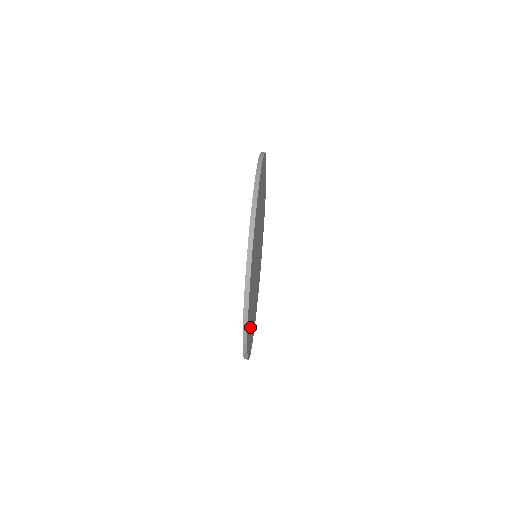
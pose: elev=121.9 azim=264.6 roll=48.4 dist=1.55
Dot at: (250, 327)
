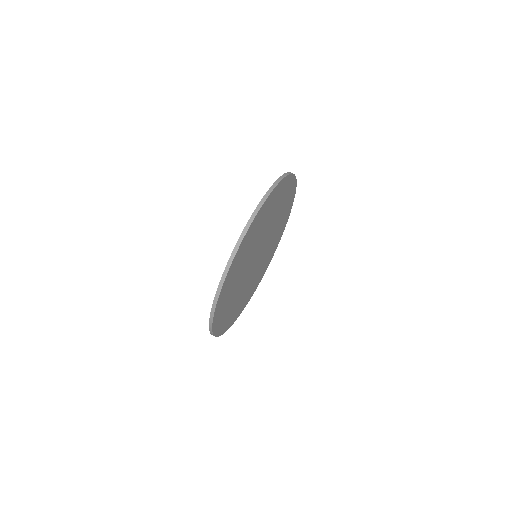
Dot at: (231, 314)
